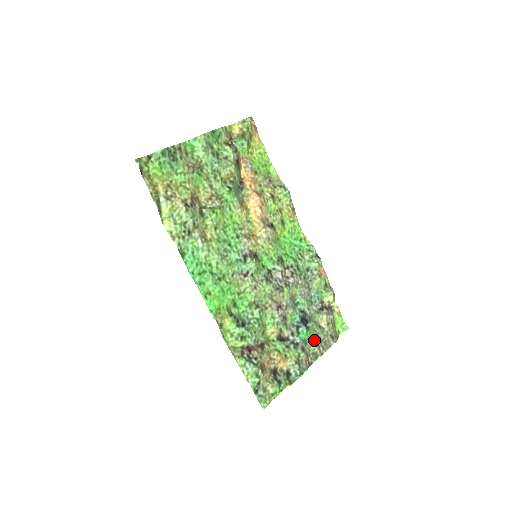
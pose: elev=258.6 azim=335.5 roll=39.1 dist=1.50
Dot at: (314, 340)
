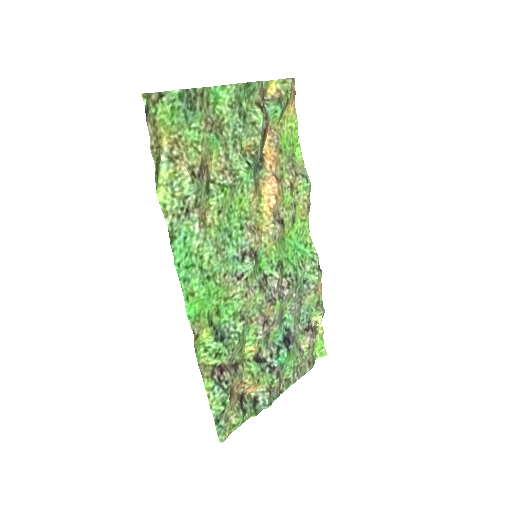
Dot at: (291, 365)
